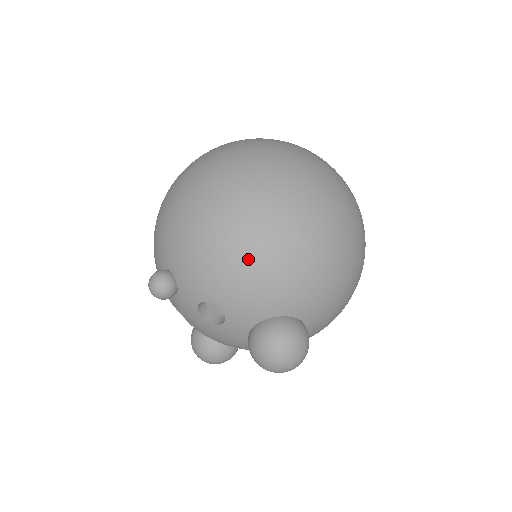
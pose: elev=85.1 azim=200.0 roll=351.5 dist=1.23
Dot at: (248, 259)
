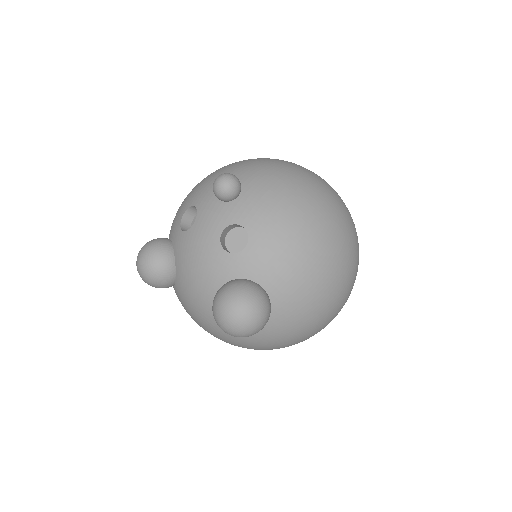
Dot at: (305, 242)
